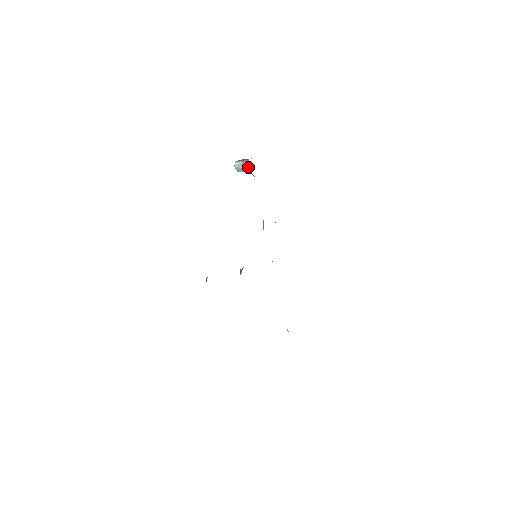
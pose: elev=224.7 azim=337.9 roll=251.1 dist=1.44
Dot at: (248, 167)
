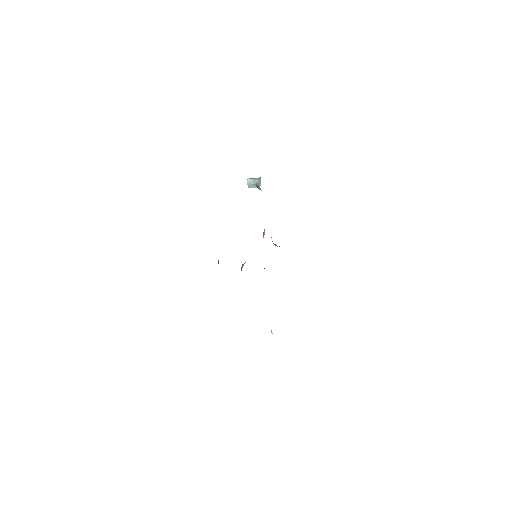
Dot at: (259, 183)
